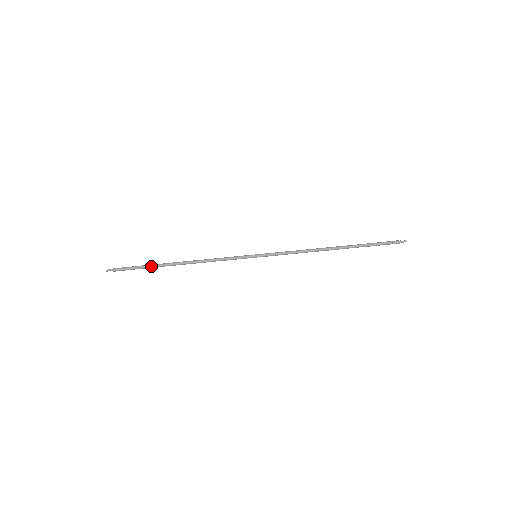
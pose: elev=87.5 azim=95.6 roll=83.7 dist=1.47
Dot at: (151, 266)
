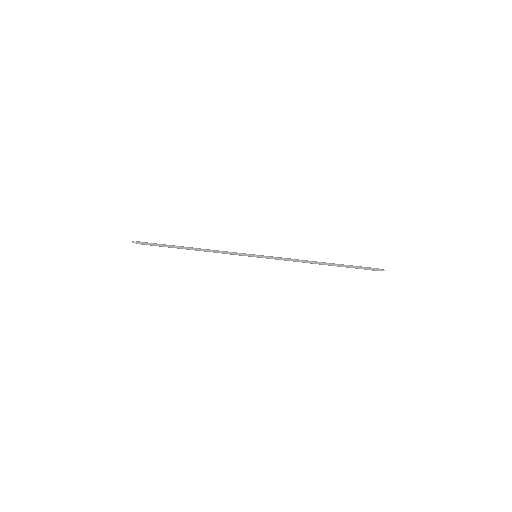
Dot at: (169, 246)
